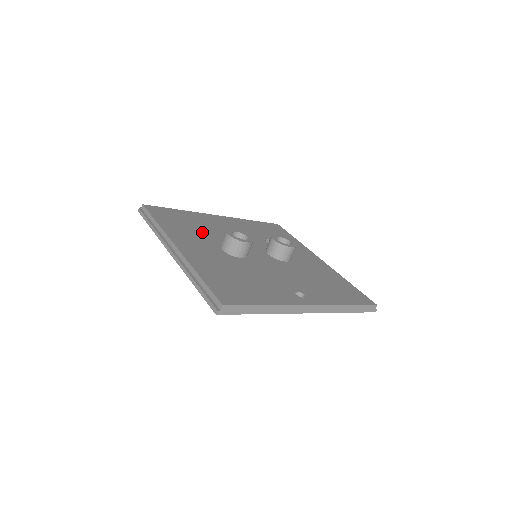
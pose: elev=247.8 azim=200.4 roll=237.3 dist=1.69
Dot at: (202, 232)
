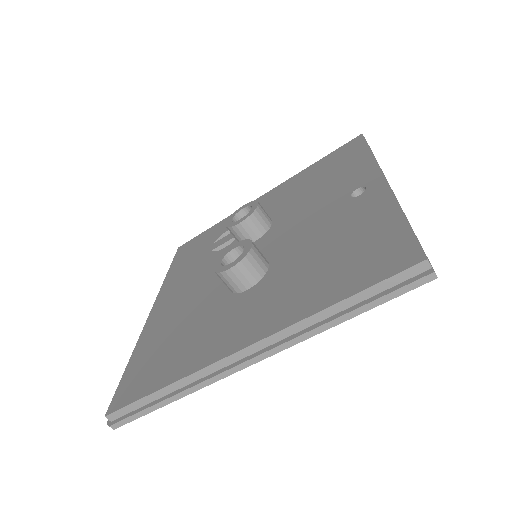
Dot at: (196, 322)
